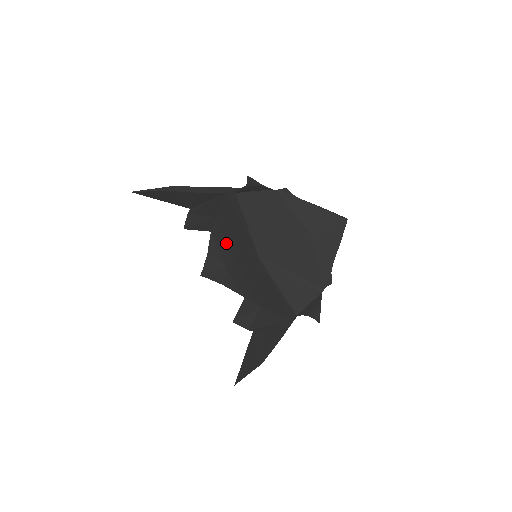
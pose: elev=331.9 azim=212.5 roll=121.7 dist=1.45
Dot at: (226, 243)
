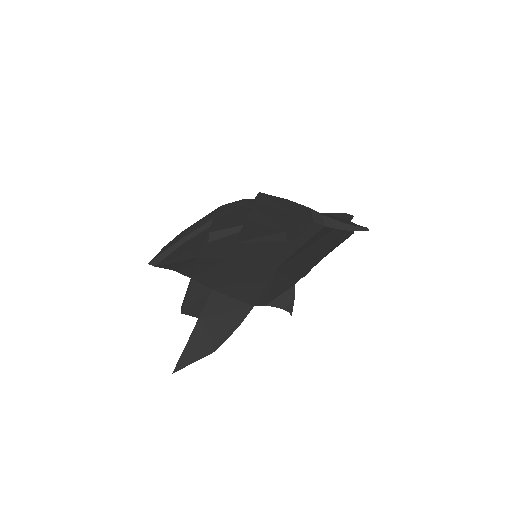
Dot at: (231, 243)
